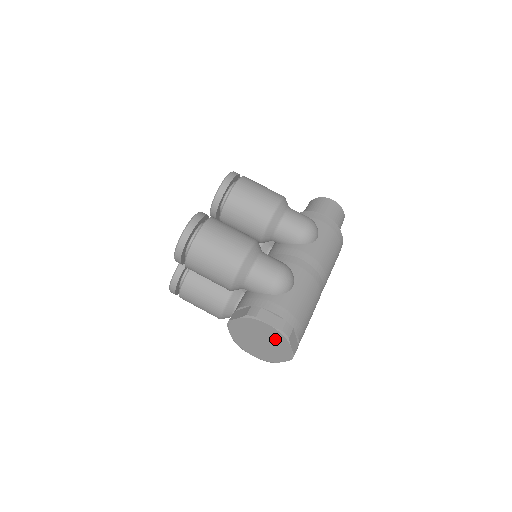
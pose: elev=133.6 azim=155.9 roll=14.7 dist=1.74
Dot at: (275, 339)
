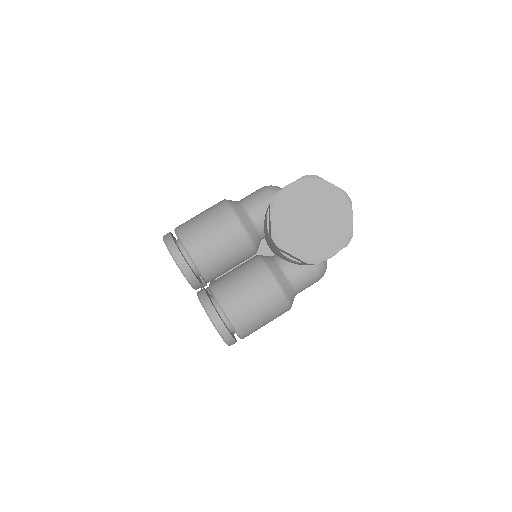
Dot at: (313, 194)
